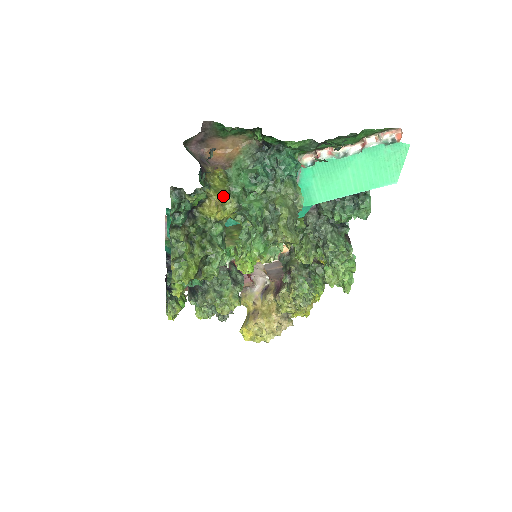
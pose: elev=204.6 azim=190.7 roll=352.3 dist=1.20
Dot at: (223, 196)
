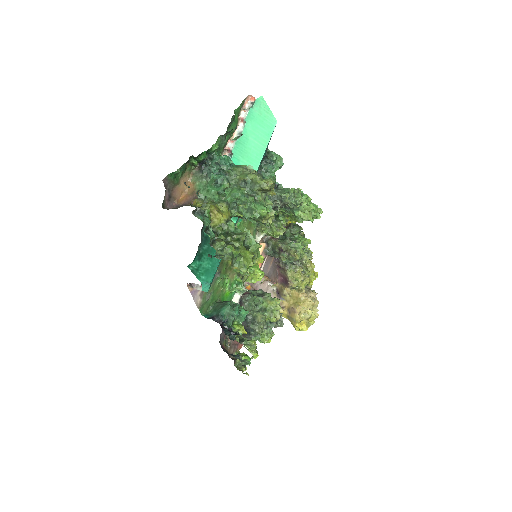
Dot at: (214, 206)
